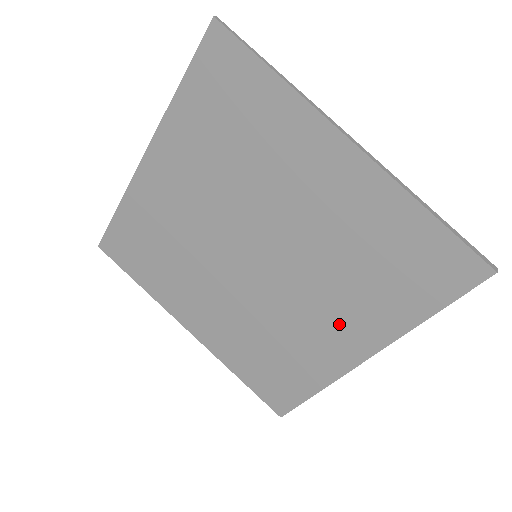
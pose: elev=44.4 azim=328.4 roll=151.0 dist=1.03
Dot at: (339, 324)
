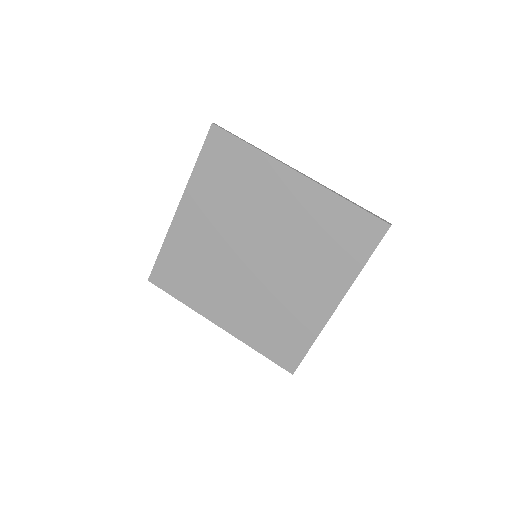
Dot at: (315, 286)
